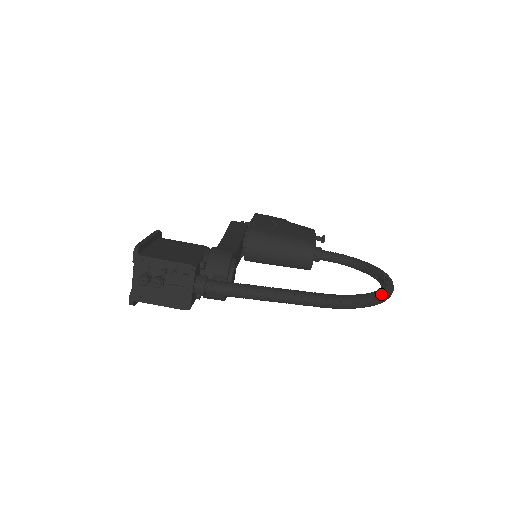
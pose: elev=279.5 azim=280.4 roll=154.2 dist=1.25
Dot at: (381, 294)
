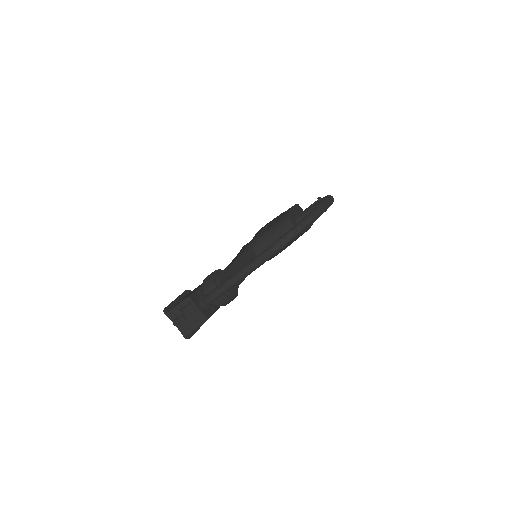
Dot at: (303, 220)
